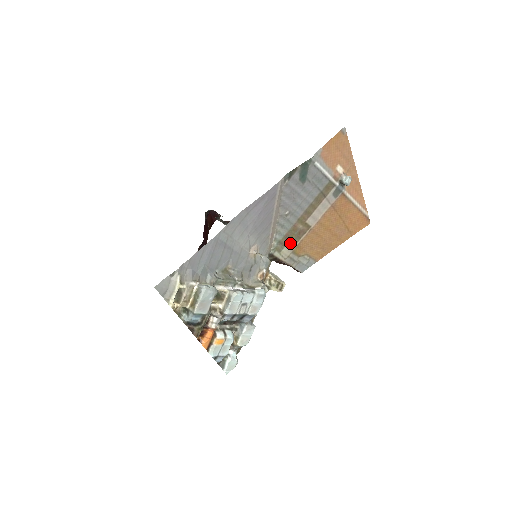
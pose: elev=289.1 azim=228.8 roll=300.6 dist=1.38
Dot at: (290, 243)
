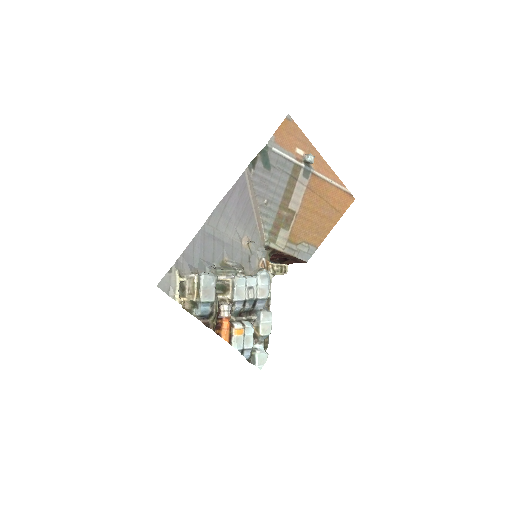
Dot at: (282, 232)
